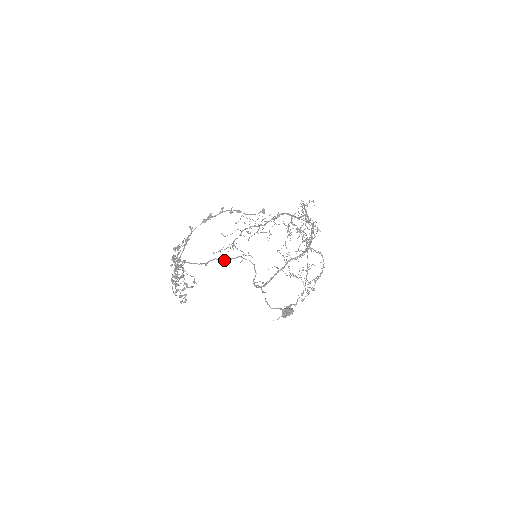
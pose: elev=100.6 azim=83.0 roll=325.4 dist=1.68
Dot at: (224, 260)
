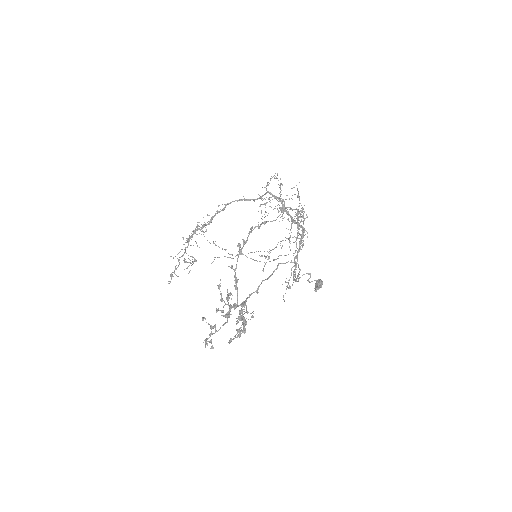
Dot at: (269, 277)
